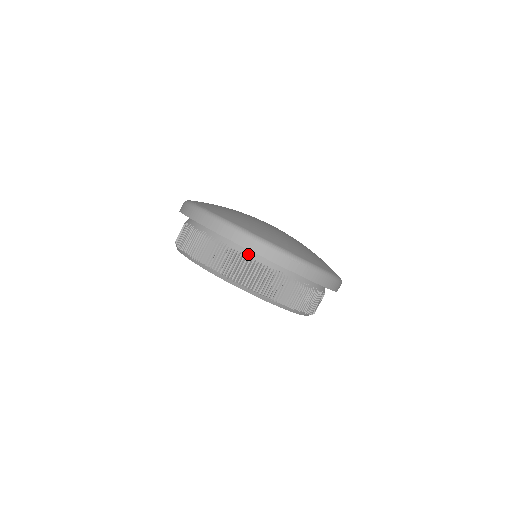
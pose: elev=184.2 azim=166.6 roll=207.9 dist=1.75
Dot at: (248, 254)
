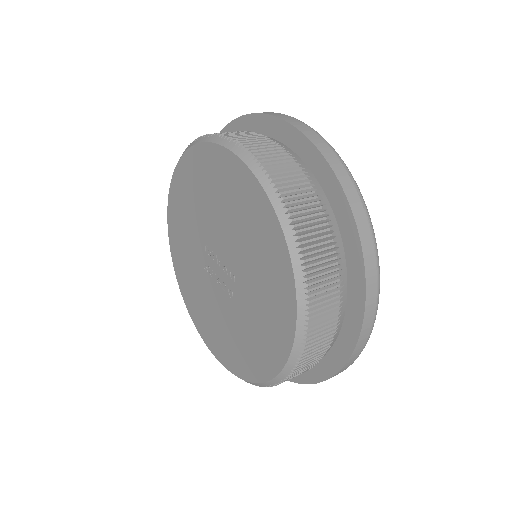
Dot at: (288, 150)
